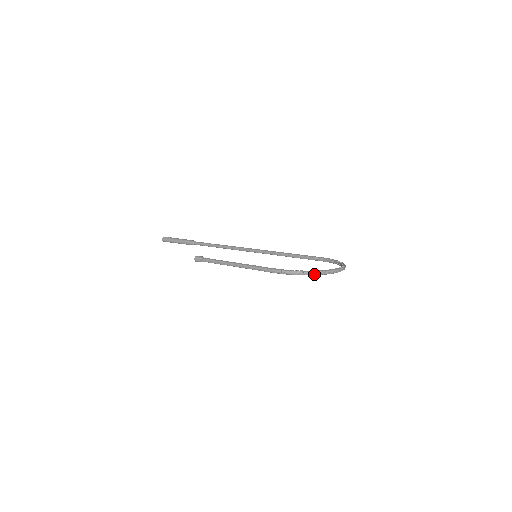
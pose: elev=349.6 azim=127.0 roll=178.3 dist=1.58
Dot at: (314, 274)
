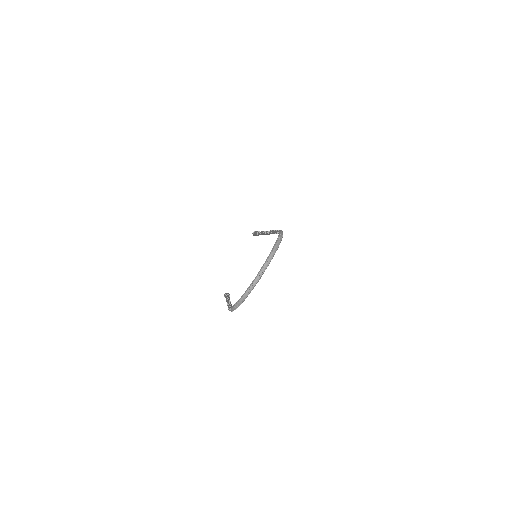
Dot at: (242, 302)
